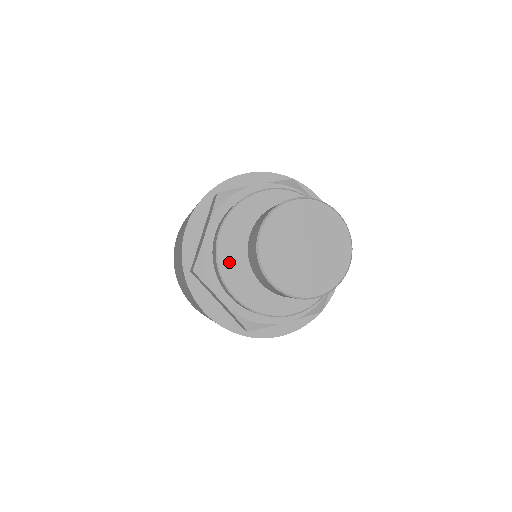
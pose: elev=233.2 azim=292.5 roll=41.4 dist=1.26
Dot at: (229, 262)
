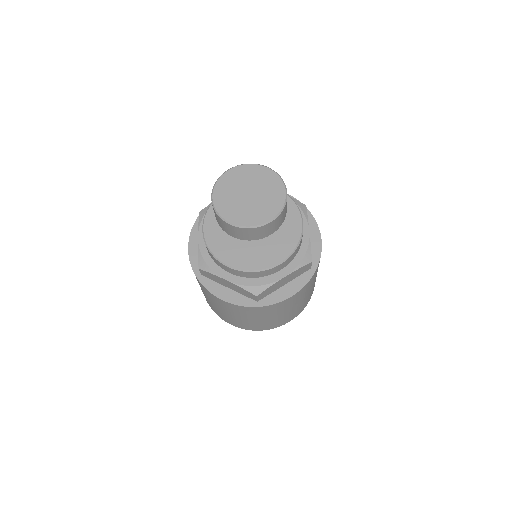
Dot at: (216, 245)
